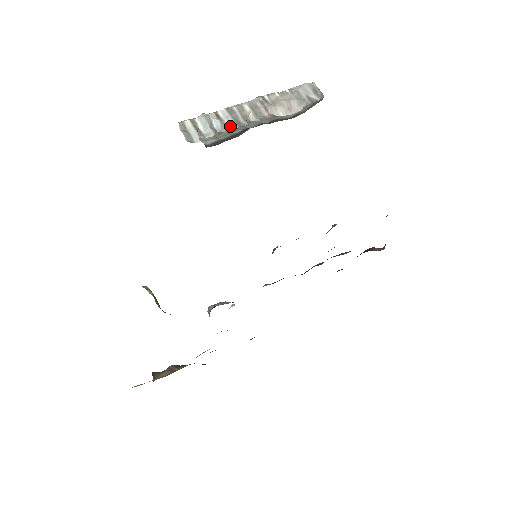
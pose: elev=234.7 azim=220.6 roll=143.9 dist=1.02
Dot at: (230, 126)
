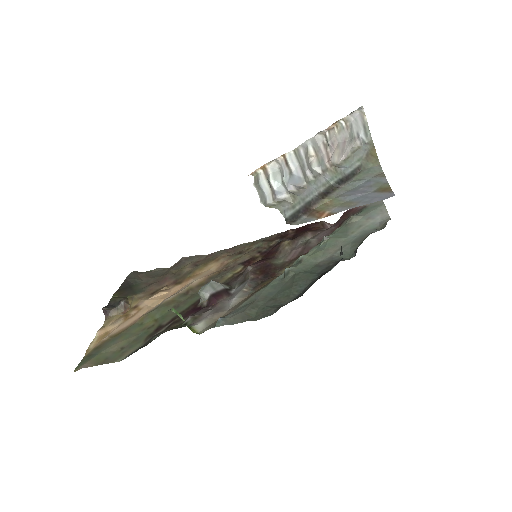
Dot at: (298, 180)
